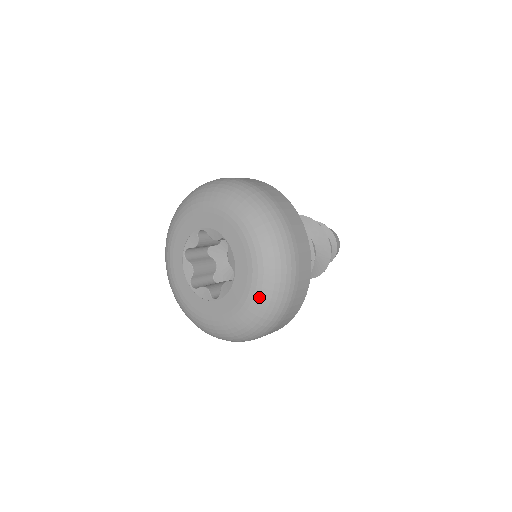
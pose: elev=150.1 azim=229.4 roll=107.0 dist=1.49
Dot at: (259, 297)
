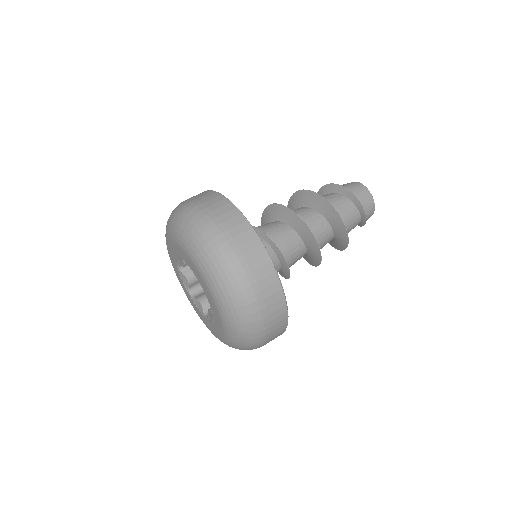
Dot at: (232, 339)
